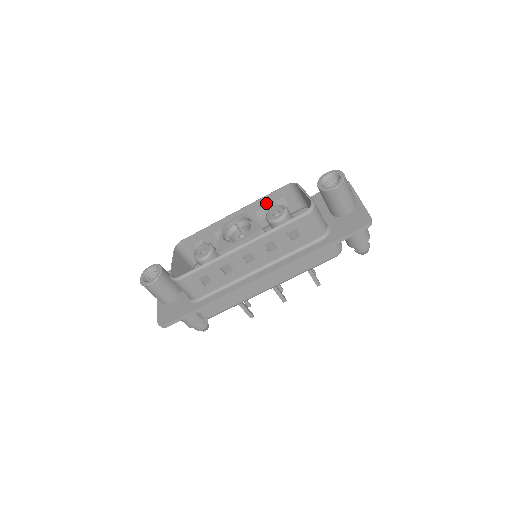
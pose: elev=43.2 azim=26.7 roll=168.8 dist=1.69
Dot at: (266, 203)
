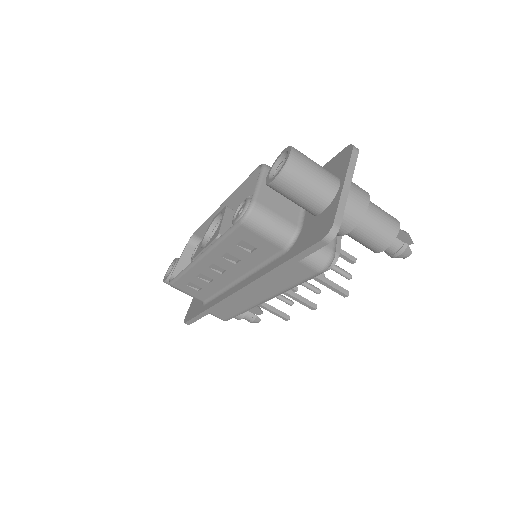
Dot at: (250, 190)
